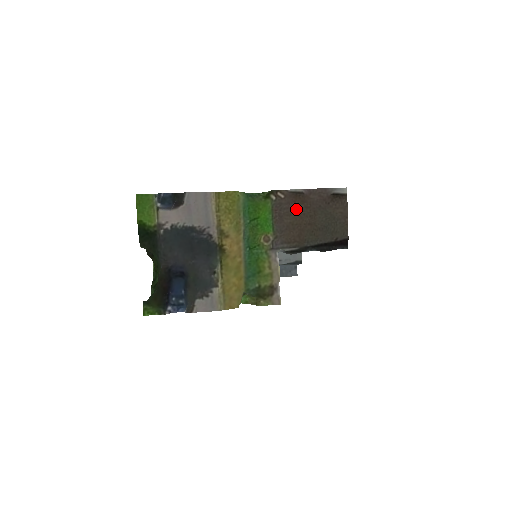
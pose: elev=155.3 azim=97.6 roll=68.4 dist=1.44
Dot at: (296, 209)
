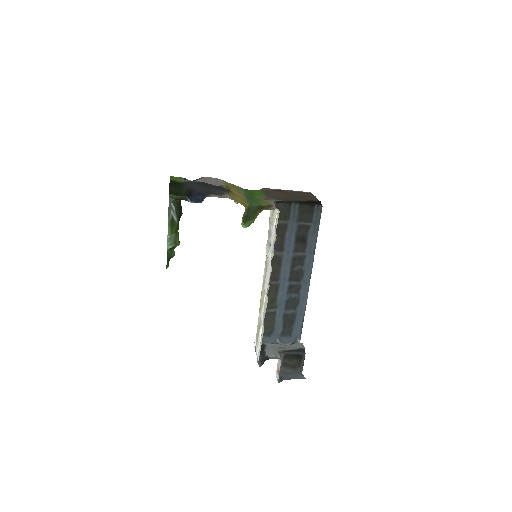
Dot at: (279, 193)
